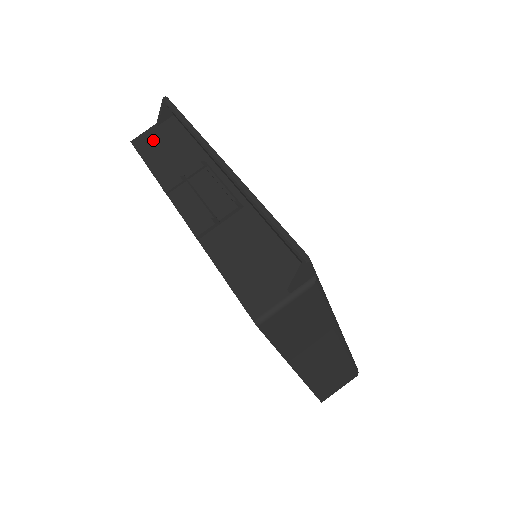
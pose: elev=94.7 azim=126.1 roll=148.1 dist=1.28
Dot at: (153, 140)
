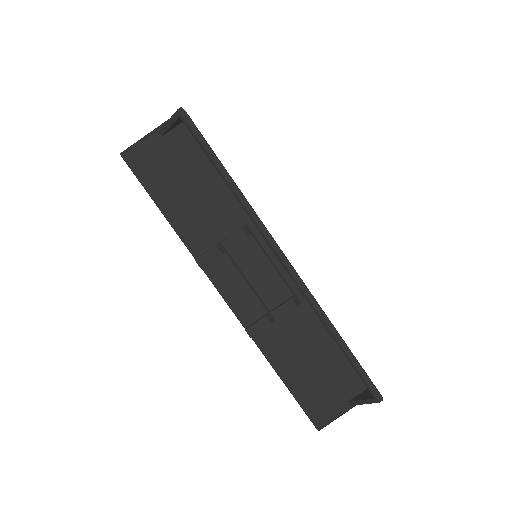
Dot at: (160, 164)
